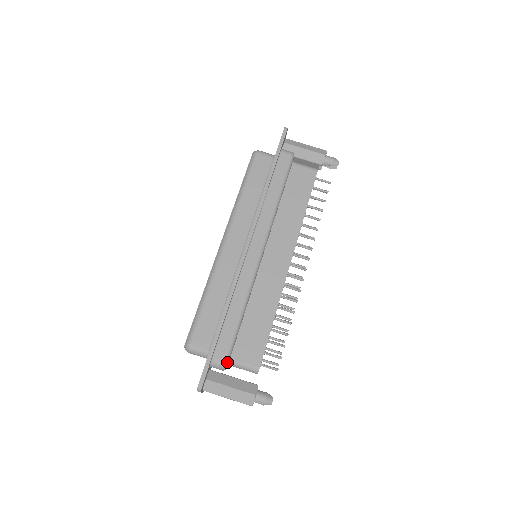
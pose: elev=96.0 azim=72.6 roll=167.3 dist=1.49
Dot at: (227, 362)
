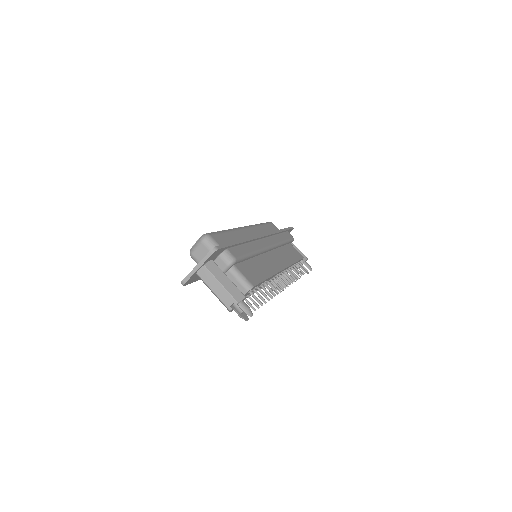
Dot at: (236, 260)
